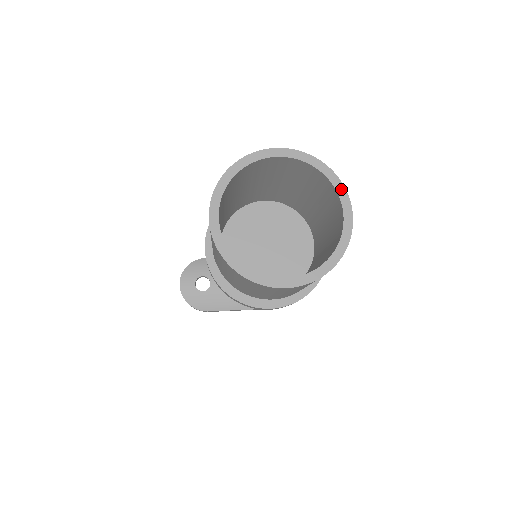
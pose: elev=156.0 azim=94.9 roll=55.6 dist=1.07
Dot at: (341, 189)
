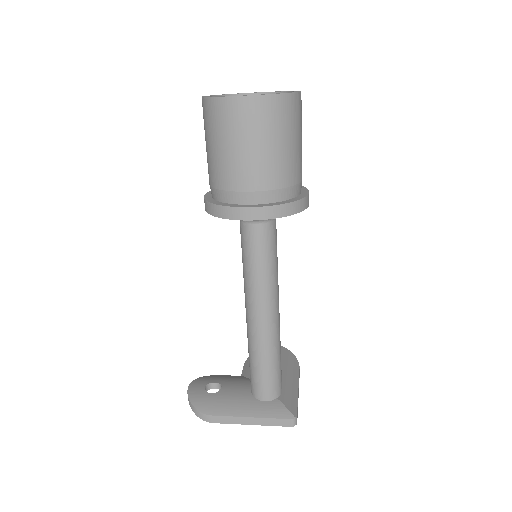
Dot at: occluded
